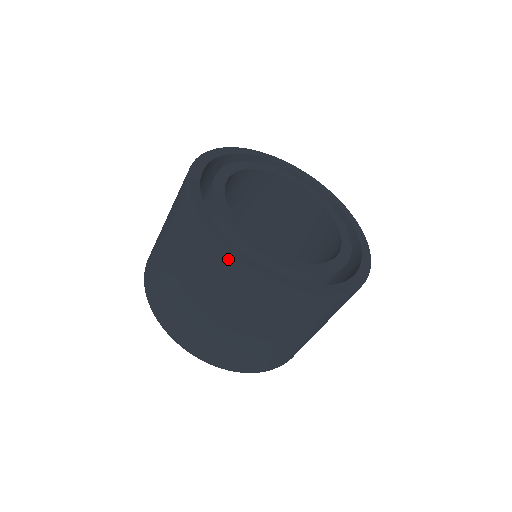
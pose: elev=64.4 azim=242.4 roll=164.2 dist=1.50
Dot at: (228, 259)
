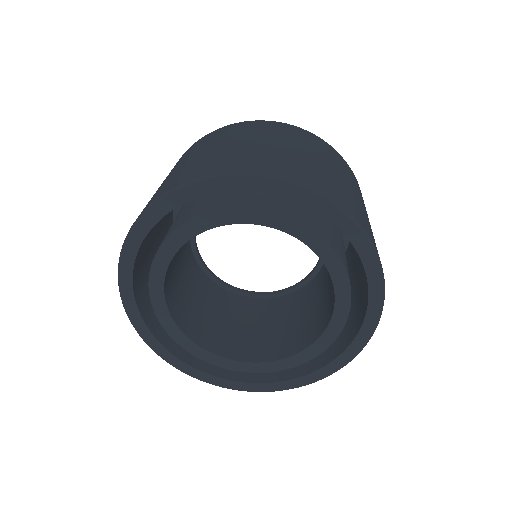
Dot at: occluded
